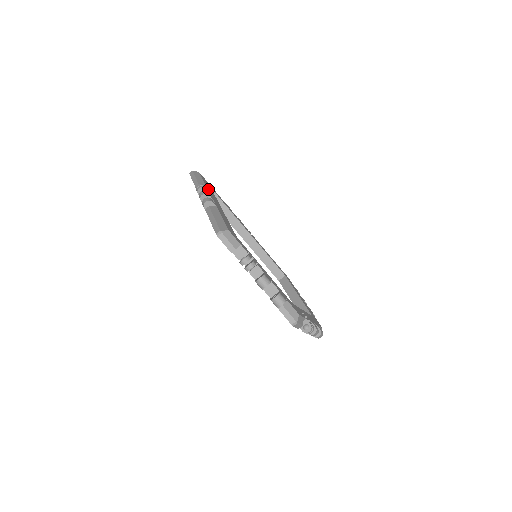
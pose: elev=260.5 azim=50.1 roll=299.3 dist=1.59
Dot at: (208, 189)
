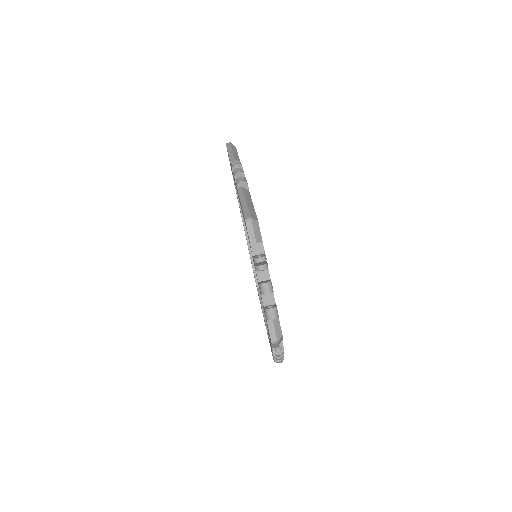
Dot at: occluded
